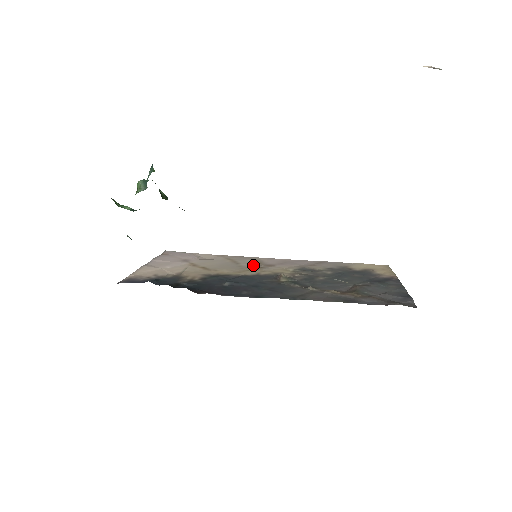
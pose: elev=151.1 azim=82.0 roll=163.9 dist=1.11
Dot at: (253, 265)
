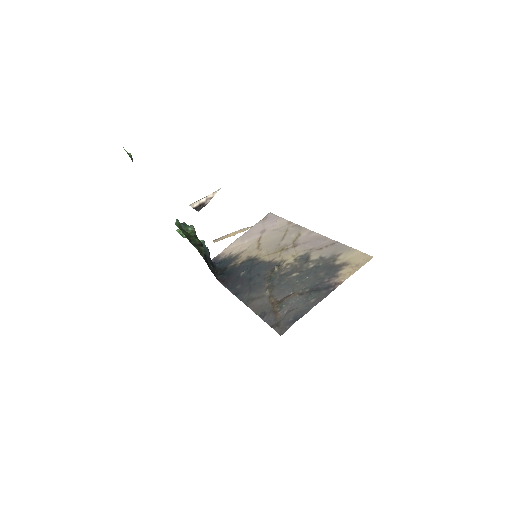
Dot at: (287, 244)
